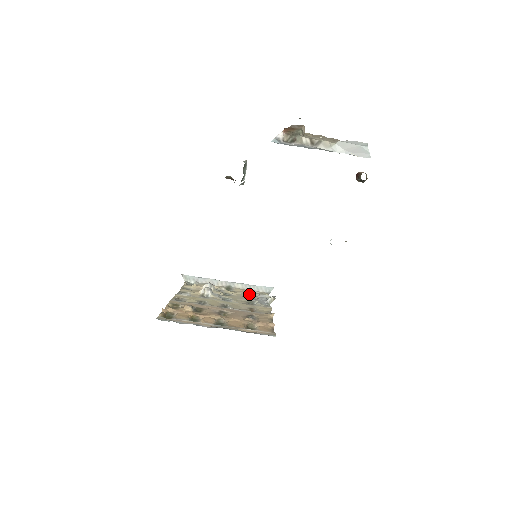
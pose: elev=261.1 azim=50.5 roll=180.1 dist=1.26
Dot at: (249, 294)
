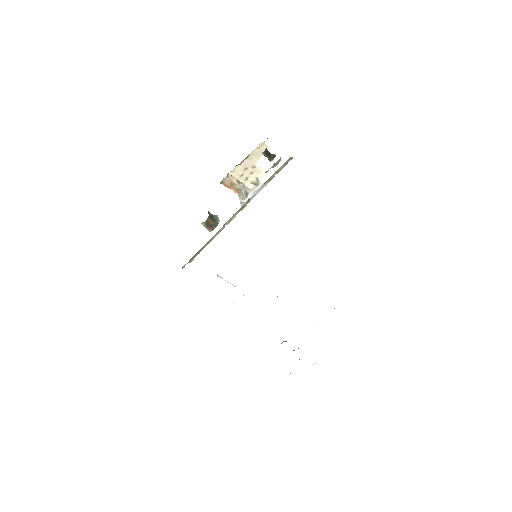
Dot at: occluded
